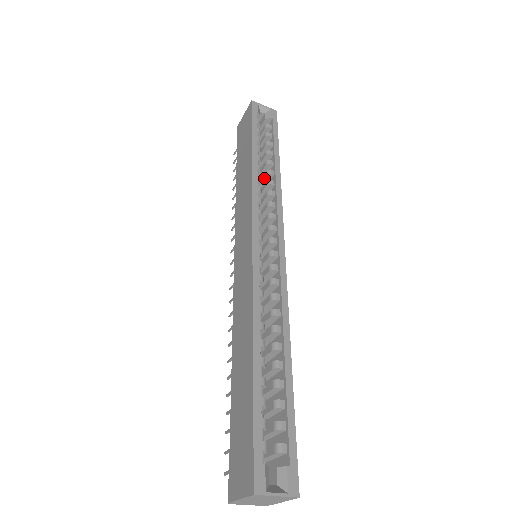
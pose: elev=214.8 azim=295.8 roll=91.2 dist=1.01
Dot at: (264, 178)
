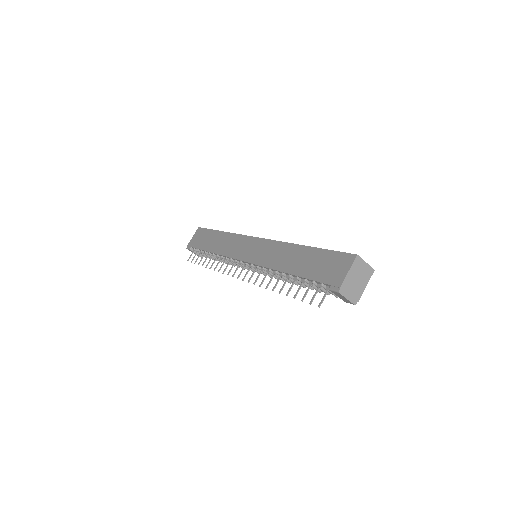
Dot at: occluded
